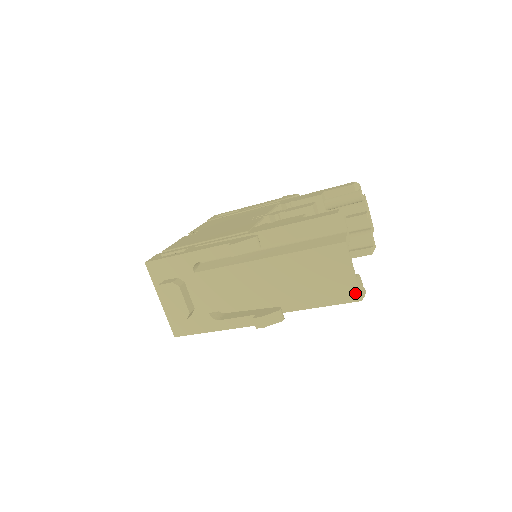
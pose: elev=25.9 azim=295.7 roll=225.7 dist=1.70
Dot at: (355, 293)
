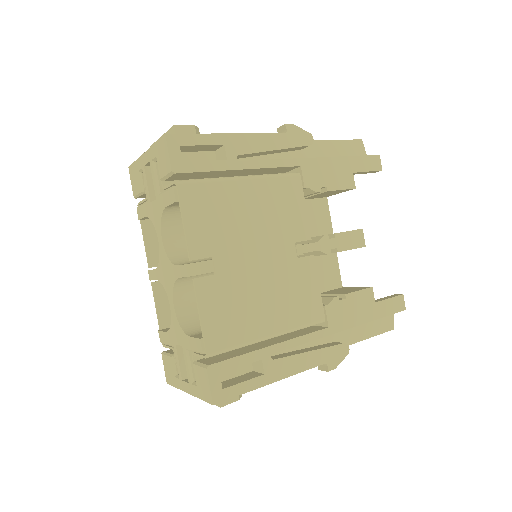
Dot at: occluded
